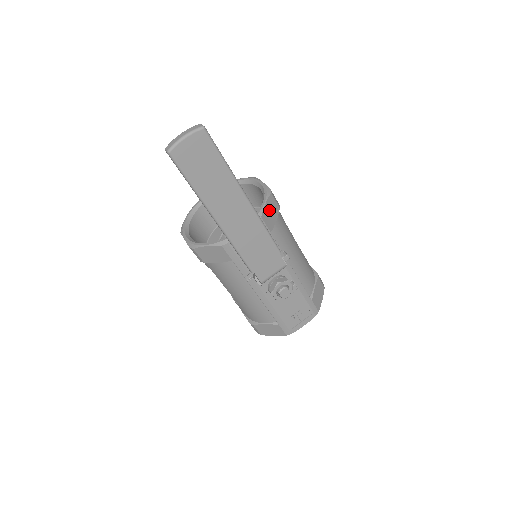
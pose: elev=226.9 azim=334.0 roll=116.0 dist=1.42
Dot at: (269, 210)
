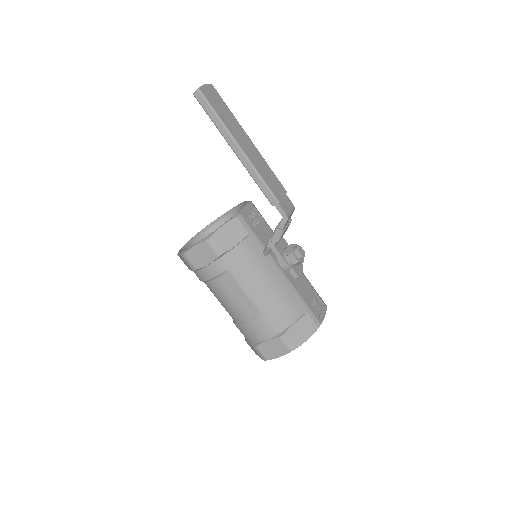
Dot at: occluded
